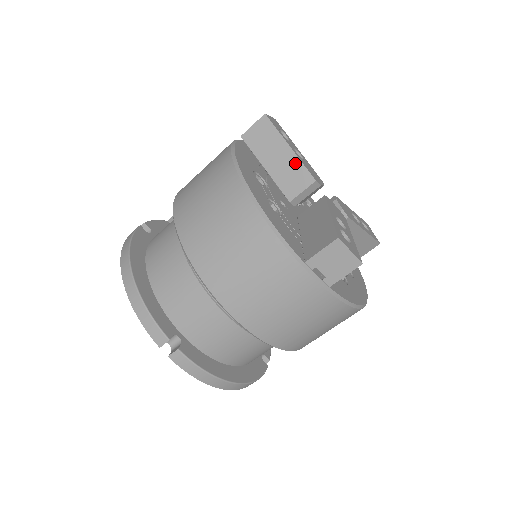
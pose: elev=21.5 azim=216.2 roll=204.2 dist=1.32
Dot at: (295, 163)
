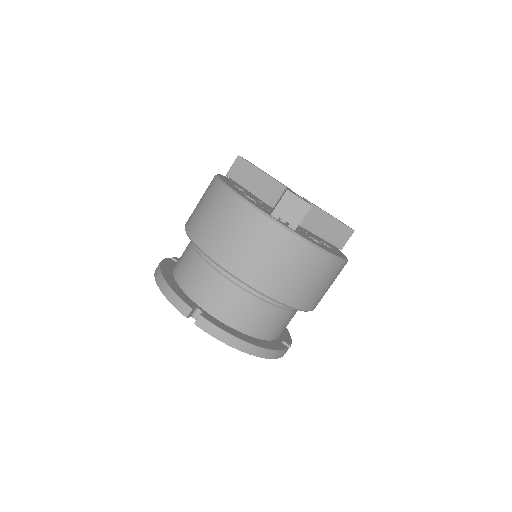
Dot at: (264, 177)
